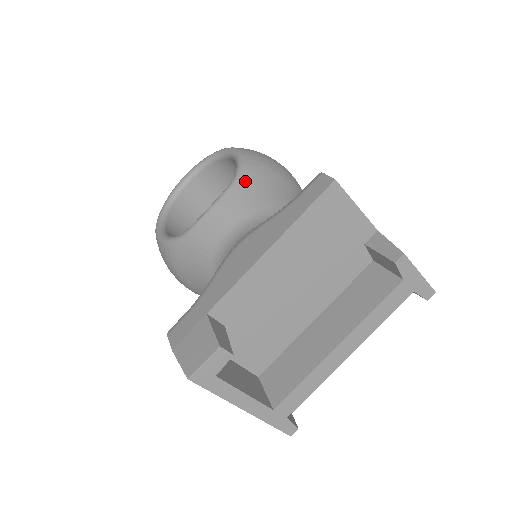
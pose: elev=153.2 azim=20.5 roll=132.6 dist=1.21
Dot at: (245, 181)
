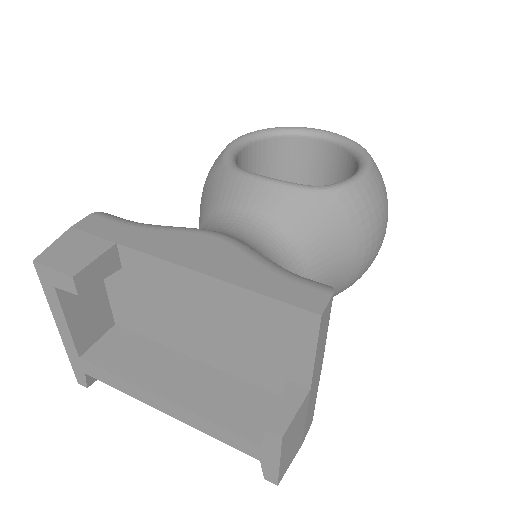
Dot at: (323, 201)
